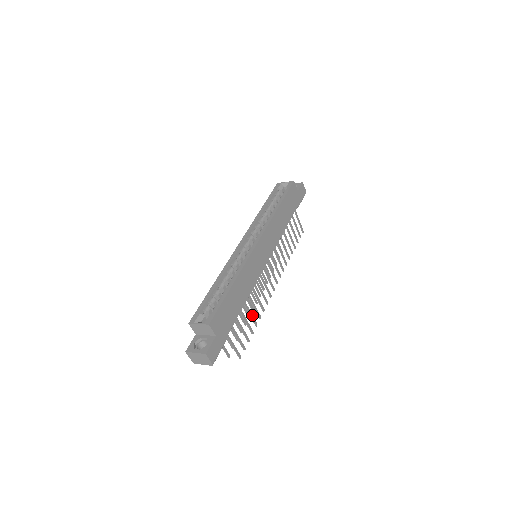
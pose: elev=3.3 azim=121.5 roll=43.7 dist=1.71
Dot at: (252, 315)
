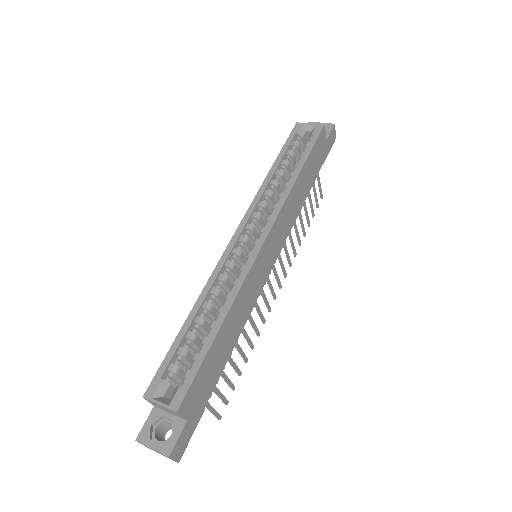
Dot at: (242, 351)
